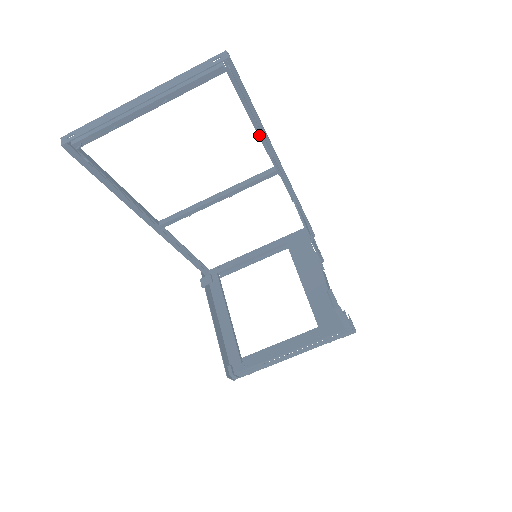
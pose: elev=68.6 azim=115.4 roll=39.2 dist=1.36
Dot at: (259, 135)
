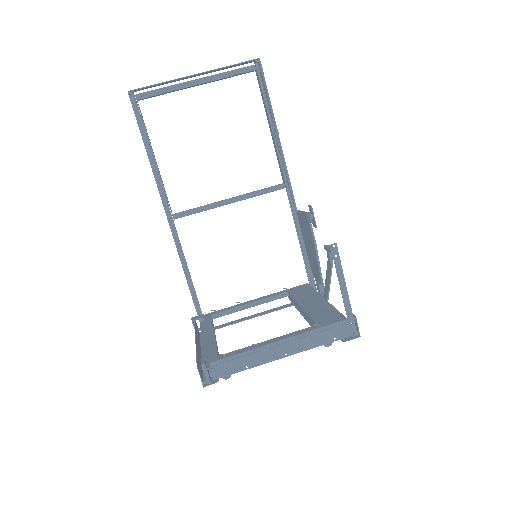
Dot at: (273, 134)
